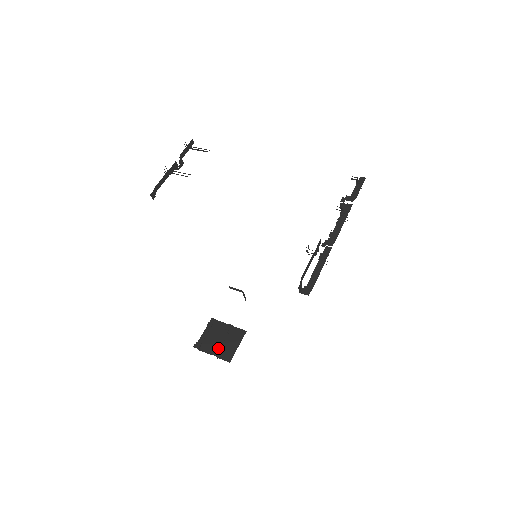
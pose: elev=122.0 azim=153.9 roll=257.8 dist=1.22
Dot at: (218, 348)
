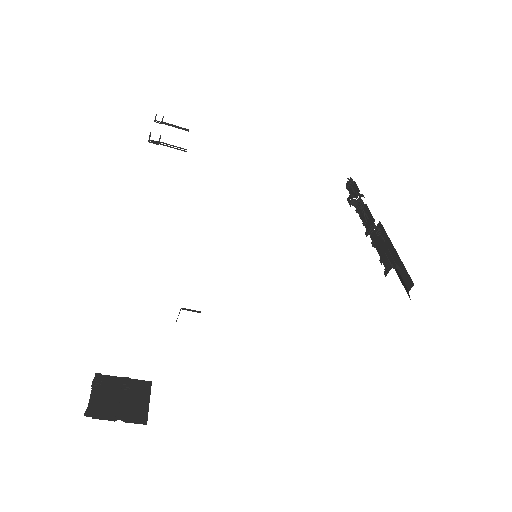
Dot at: (122, 410)
